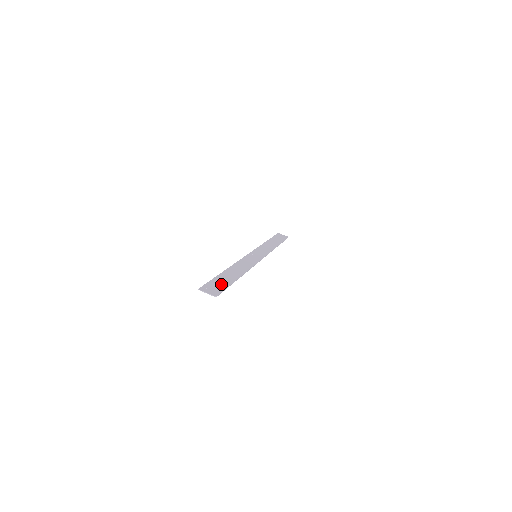
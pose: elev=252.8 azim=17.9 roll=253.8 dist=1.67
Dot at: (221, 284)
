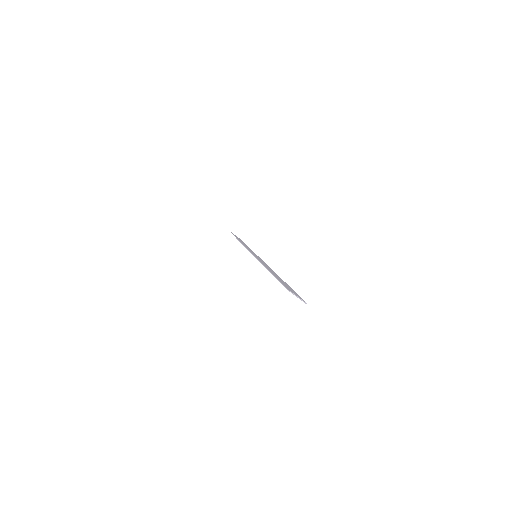
Dot at: (289, 287)
